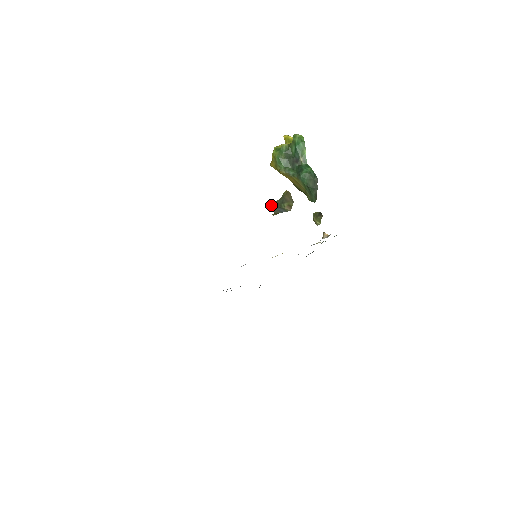
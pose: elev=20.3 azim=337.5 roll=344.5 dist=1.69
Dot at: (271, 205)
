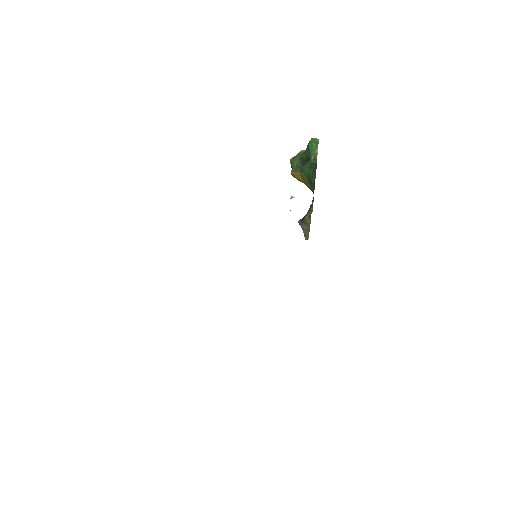
Dot at: (299, 224)
